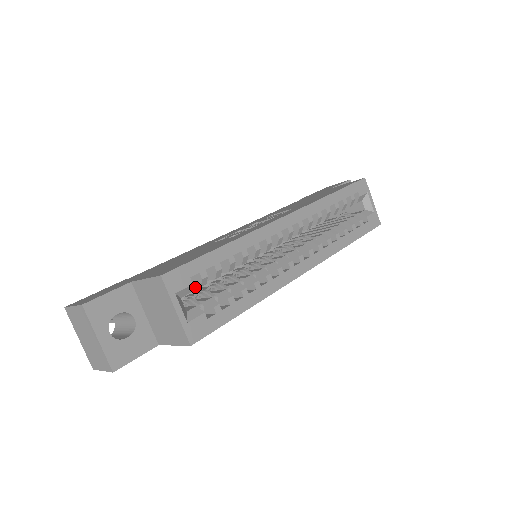
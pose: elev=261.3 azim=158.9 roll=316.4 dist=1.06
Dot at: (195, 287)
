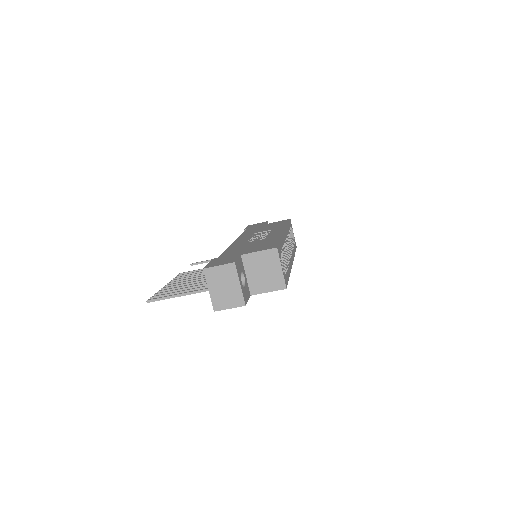
Dot at: occluded
